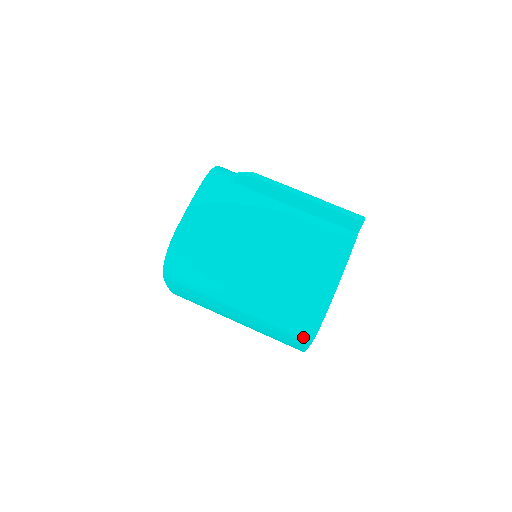
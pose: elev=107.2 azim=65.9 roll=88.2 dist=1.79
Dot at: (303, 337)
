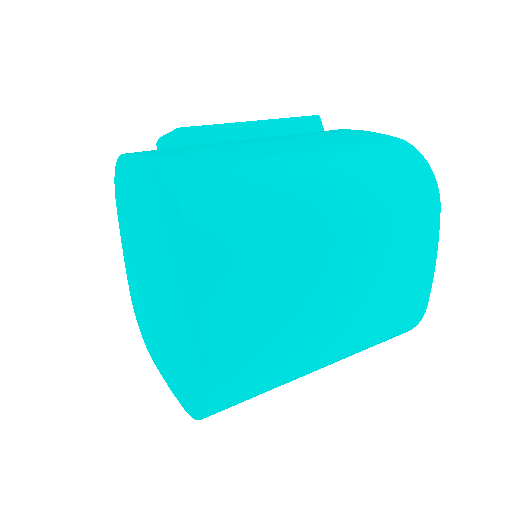
Dot at: (429, 200)
